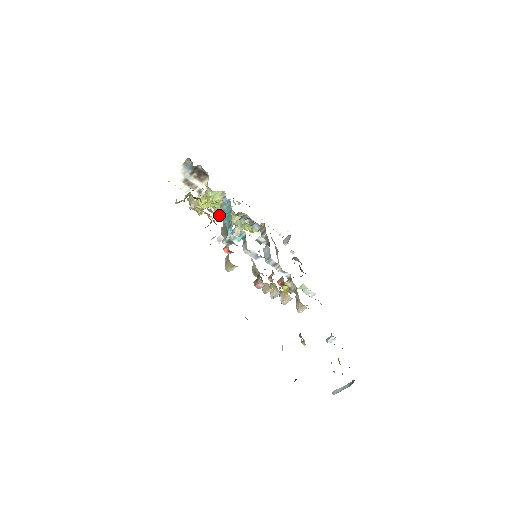
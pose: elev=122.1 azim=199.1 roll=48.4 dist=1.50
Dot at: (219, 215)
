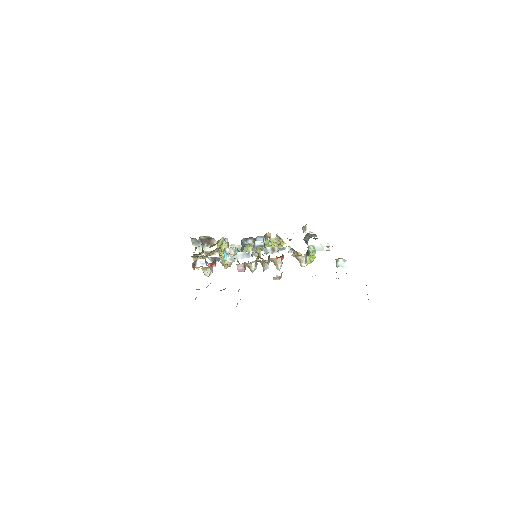
Dot at: occluded
